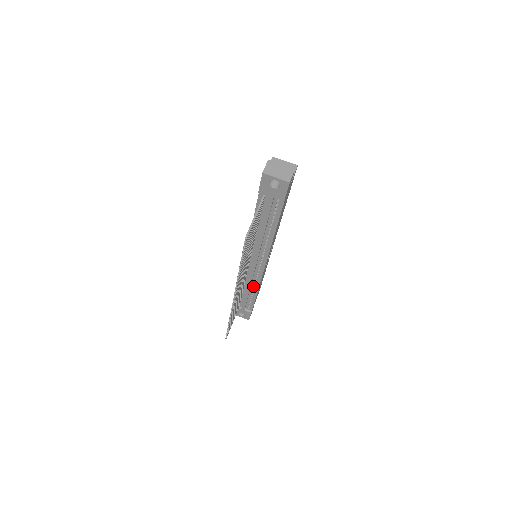
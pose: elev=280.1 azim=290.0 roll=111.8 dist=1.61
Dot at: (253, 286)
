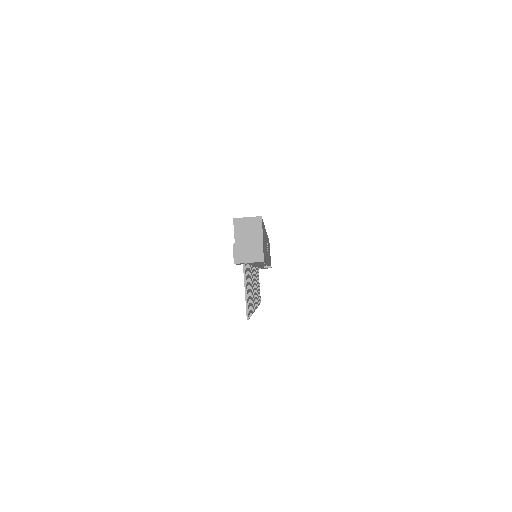
Dot at: occluded
